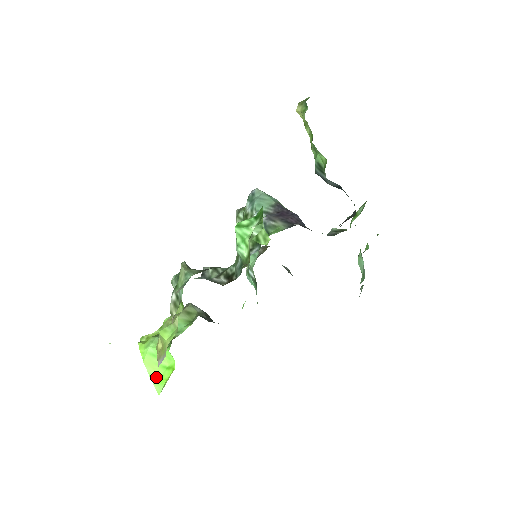
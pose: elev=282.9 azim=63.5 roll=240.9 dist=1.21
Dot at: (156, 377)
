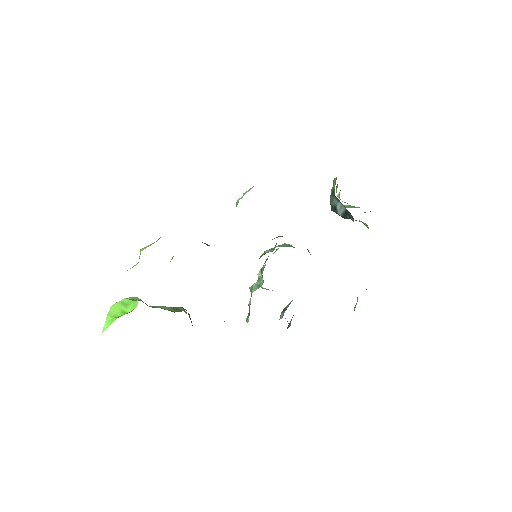
Dot at: (112, 317)
